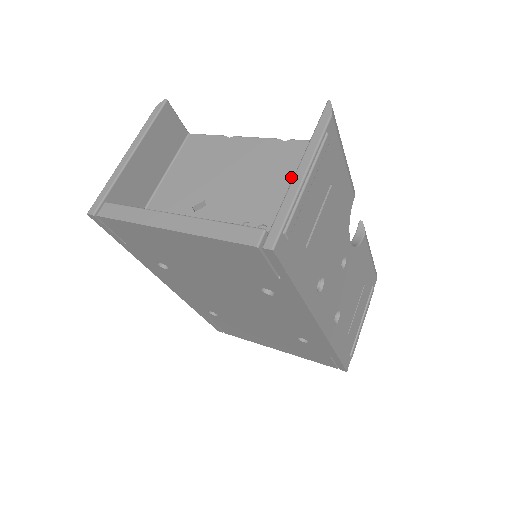
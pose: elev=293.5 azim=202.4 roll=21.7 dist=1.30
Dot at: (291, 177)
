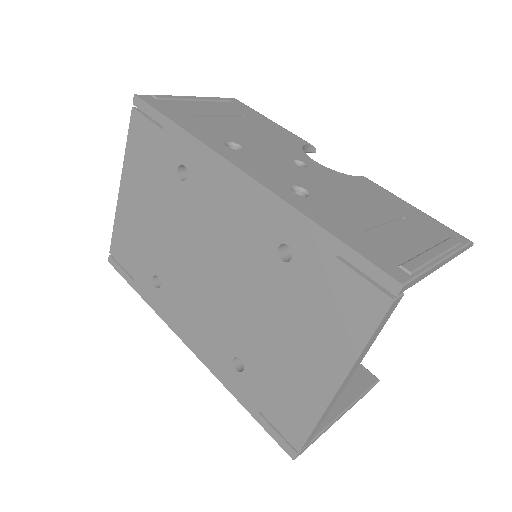
Dot at: occluded
